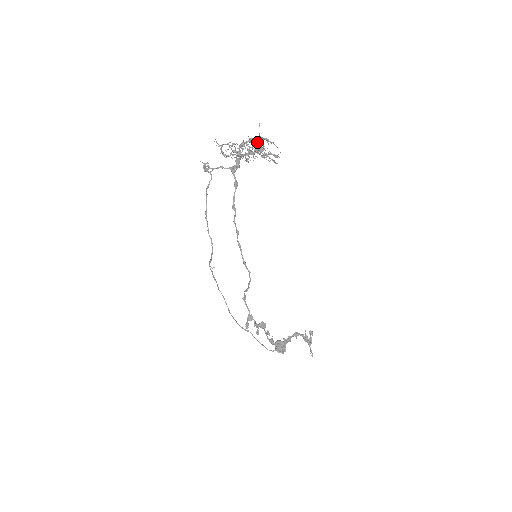
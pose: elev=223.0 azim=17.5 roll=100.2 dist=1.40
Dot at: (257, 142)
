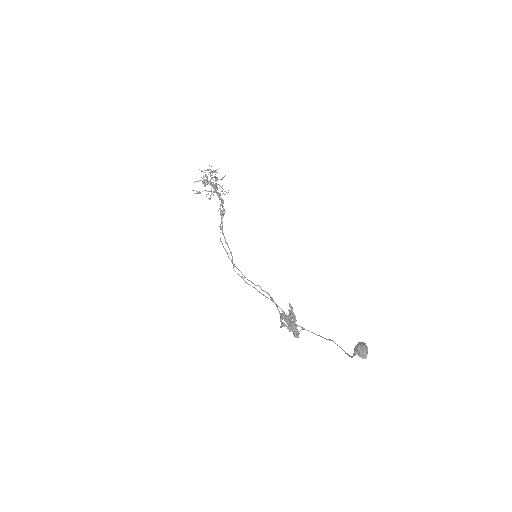
Dot at: occluded
